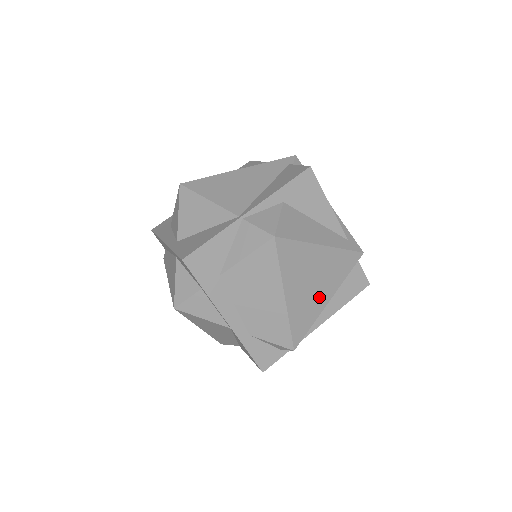
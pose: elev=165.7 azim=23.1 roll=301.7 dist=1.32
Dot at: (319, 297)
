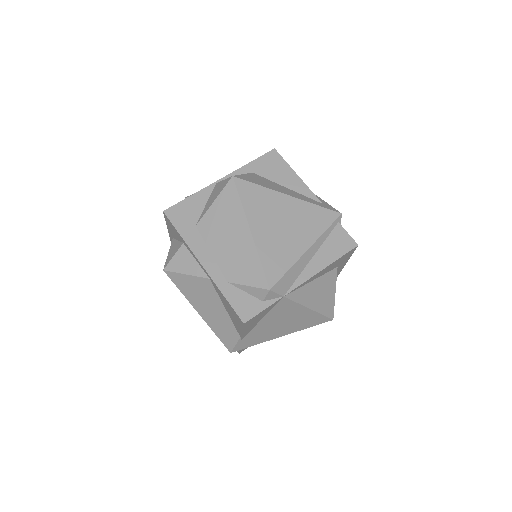
Dot at: (293, 242)
